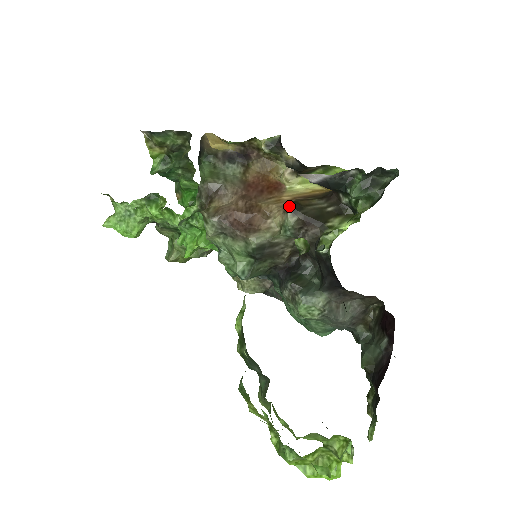
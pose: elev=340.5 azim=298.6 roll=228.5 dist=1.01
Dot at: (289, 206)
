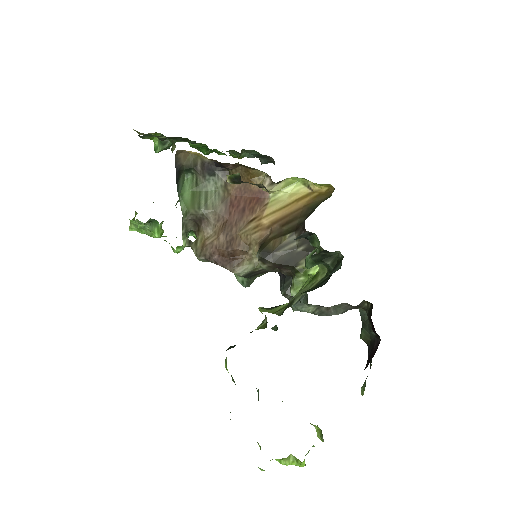
Dot at: (258, 257)
